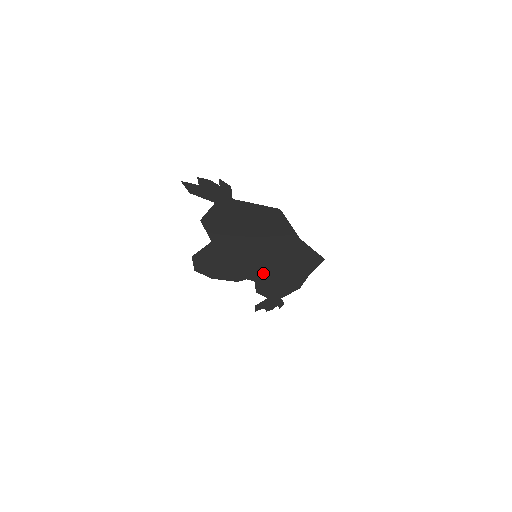
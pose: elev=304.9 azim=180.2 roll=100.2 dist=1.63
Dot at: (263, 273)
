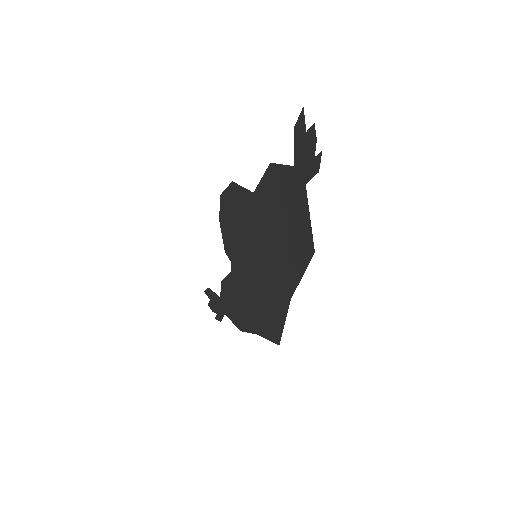
Dot at: (242, 276)
